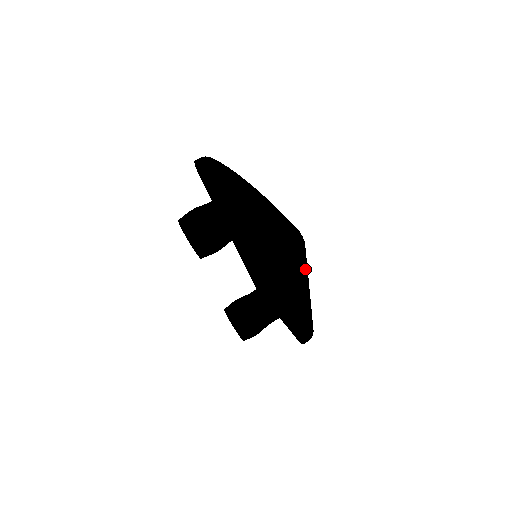
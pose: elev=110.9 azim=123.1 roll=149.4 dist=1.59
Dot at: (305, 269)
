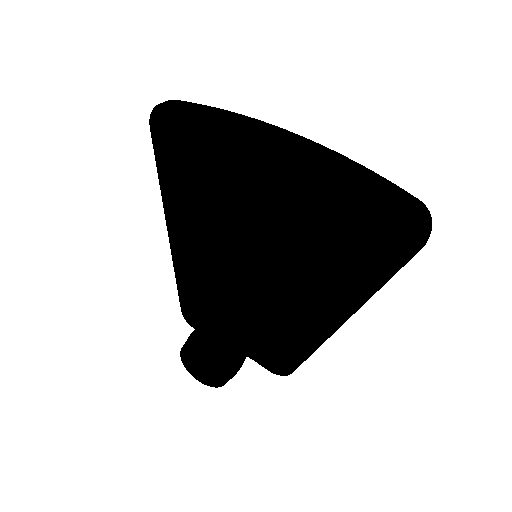
Dot at: occluded
